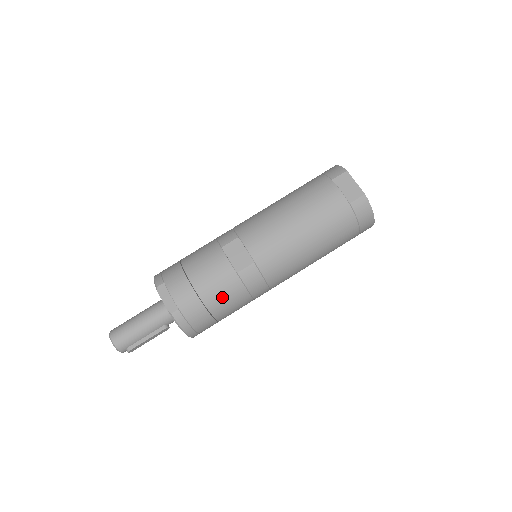
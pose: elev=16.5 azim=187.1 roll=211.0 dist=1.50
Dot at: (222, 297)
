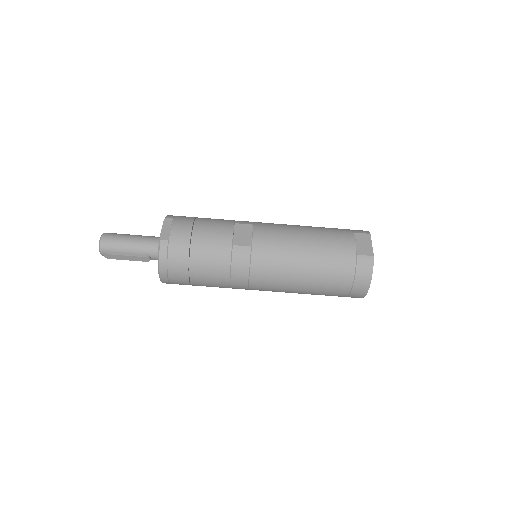
Dot at: (208, 256)
